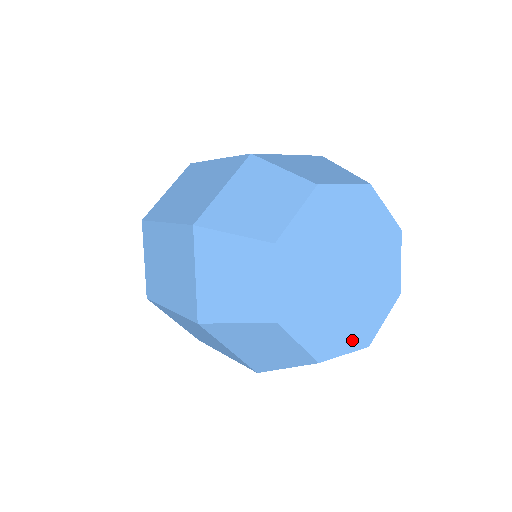
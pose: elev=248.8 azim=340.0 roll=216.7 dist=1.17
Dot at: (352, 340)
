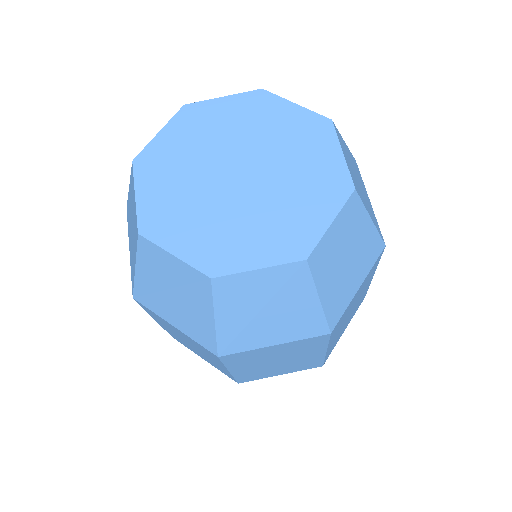
Dot at: (195, 249)
